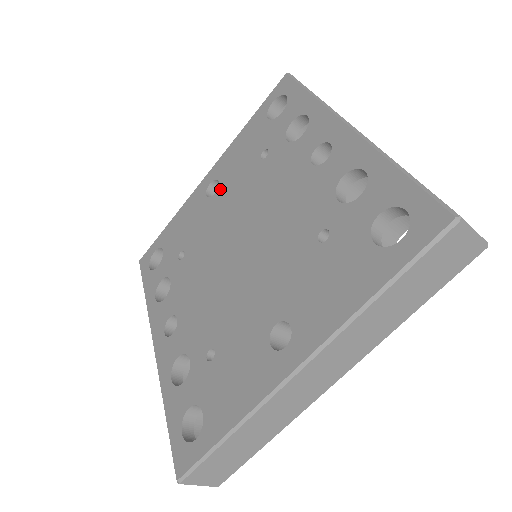
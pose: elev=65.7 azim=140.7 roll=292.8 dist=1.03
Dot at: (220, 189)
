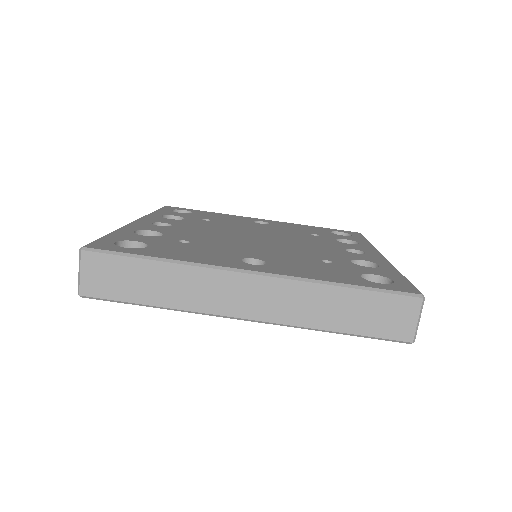
Dot at: (268, 225)
